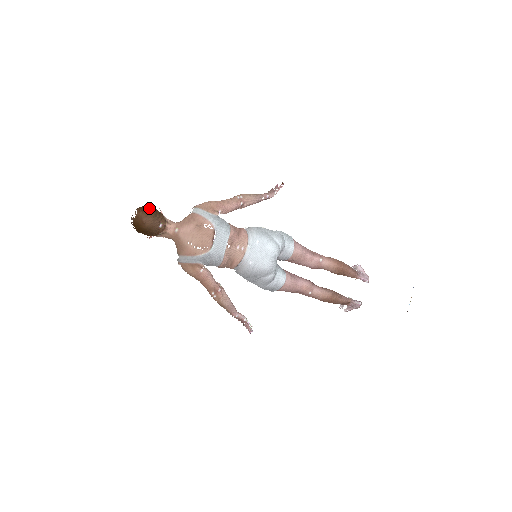
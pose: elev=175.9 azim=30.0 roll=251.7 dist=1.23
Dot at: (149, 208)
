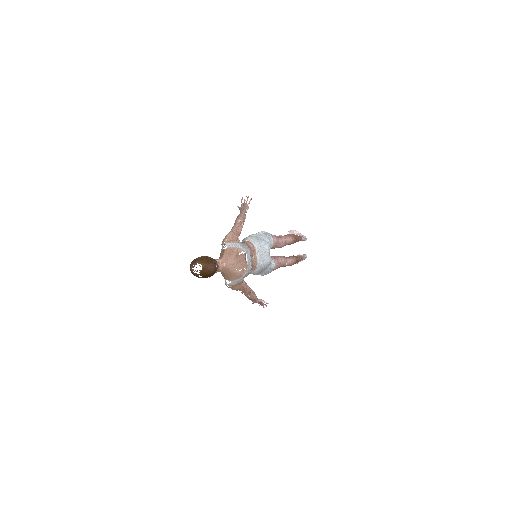
Dot at: (206, 258)
